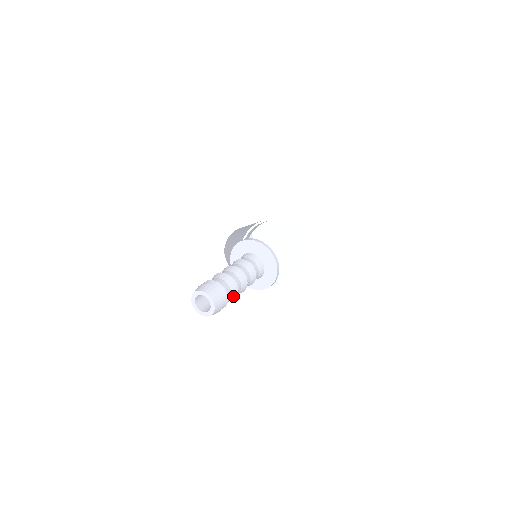
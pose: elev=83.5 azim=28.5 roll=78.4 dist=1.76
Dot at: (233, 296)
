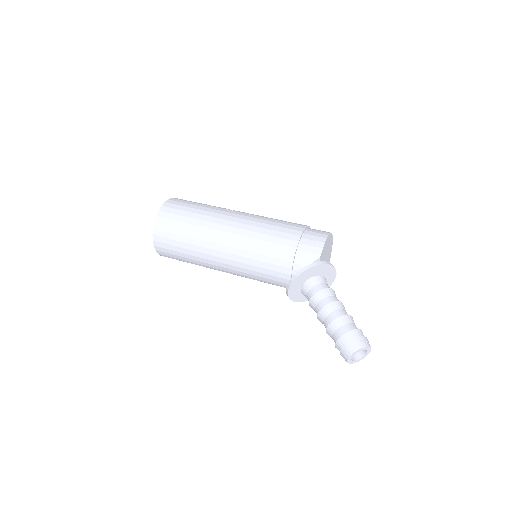
Dot at: occluded
